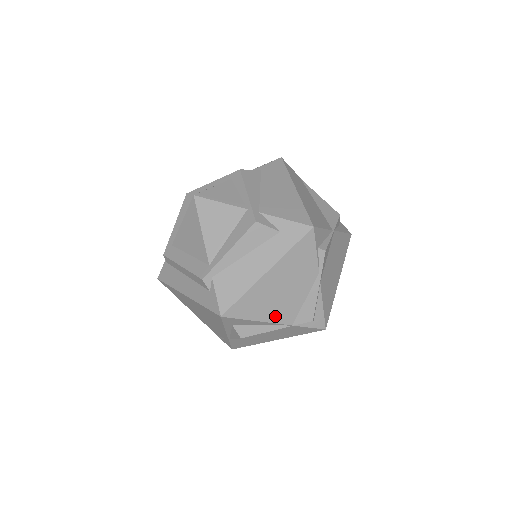
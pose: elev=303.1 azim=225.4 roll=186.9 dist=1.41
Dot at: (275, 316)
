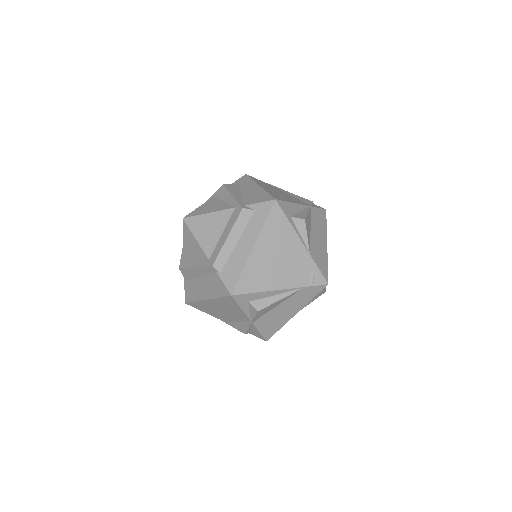
Dot at: (296, 202)
